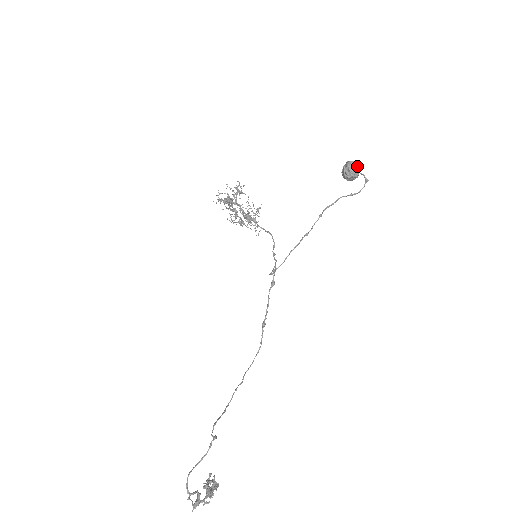
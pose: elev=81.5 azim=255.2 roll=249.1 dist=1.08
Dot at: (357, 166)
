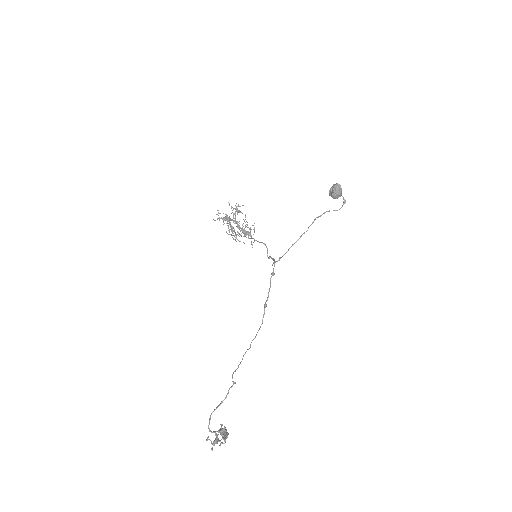
Dot at: (341, 188)
